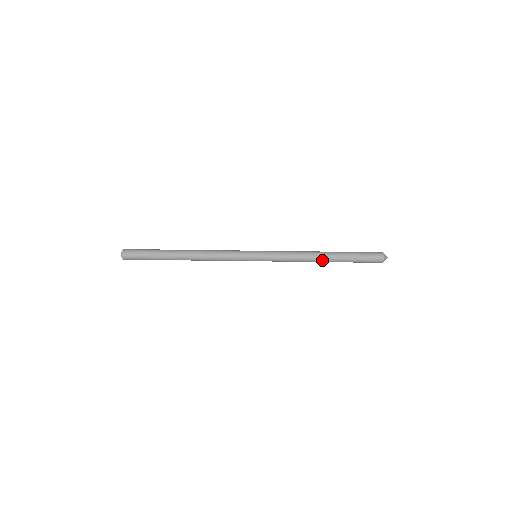
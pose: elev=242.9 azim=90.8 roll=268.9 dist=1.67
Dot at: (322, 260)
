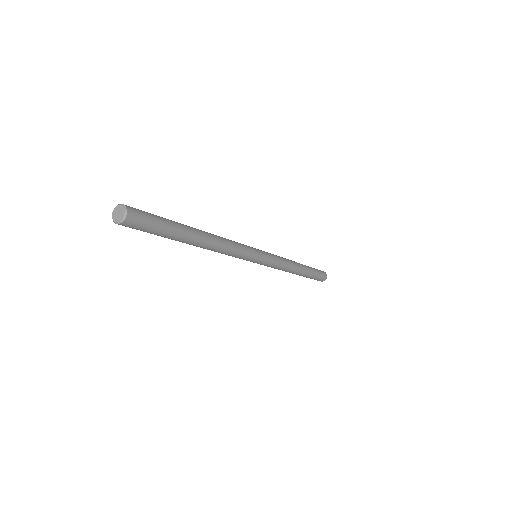
Dot at: occluded
